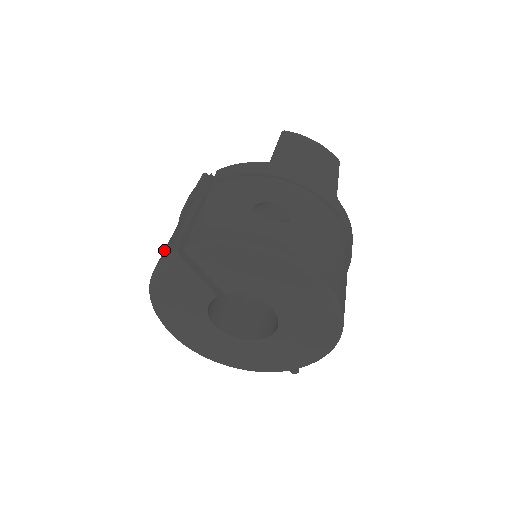
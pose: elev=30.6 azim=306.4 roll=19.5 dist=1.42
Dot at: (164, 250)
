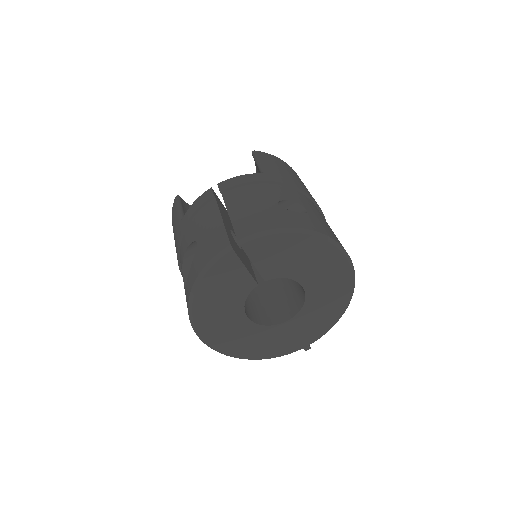
Dot at: (201, 253)
